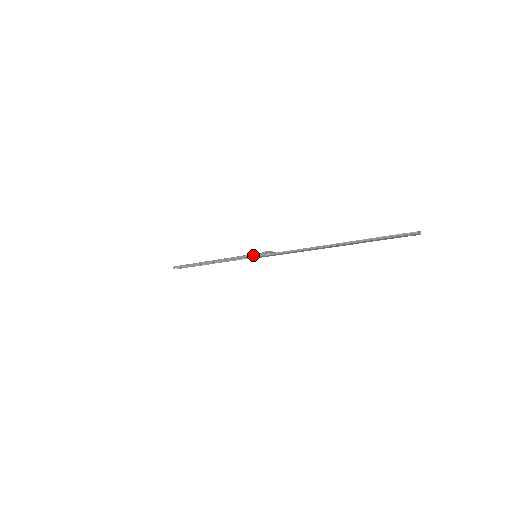
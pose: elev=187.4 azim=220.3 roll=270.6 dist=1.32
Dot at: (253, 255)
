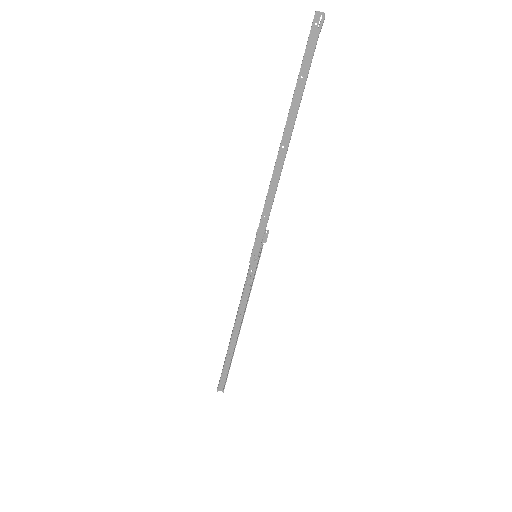
Dot at: (252, 255)
